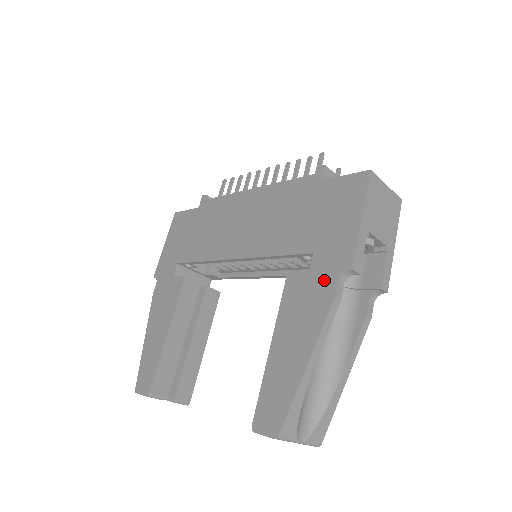
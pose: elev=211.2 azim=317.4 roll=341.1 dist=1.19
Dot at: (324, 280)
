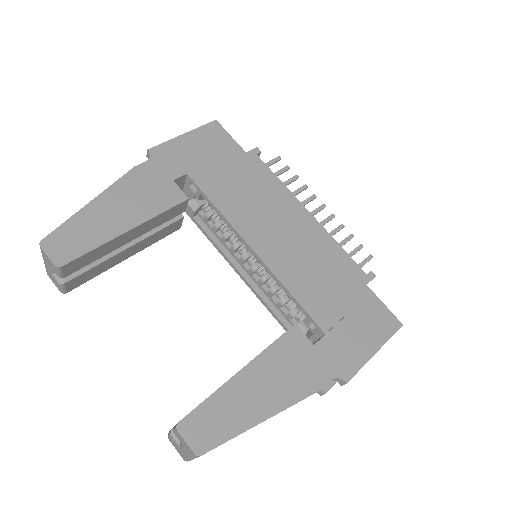
Dot at: (321, 366)
